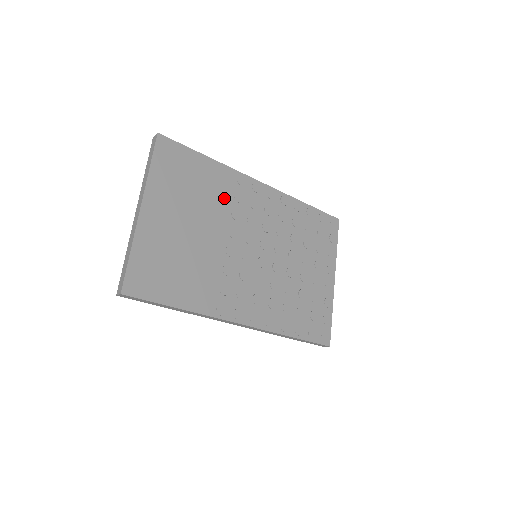
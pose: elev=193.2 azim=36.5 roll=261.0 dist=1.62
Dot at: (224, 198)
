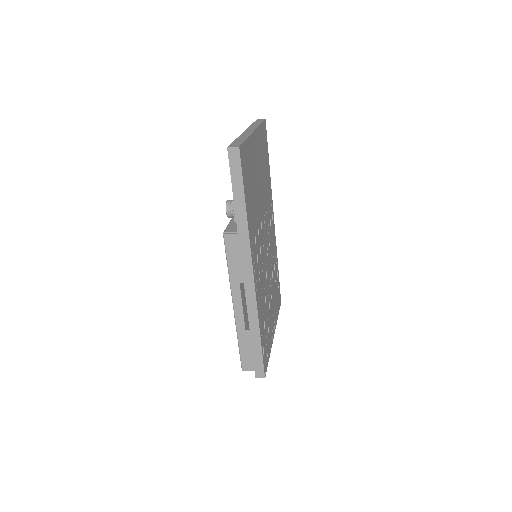
Dot at: (267, 196)
